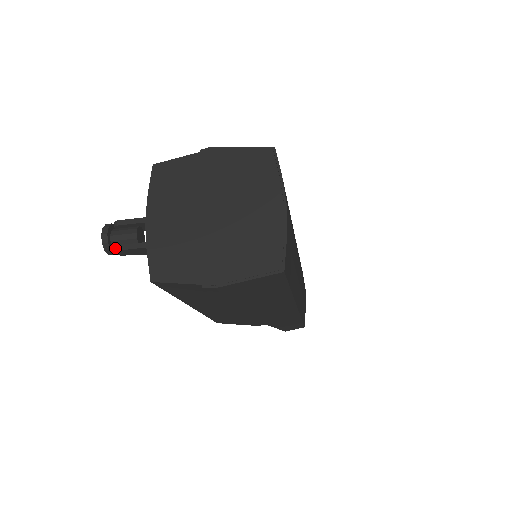
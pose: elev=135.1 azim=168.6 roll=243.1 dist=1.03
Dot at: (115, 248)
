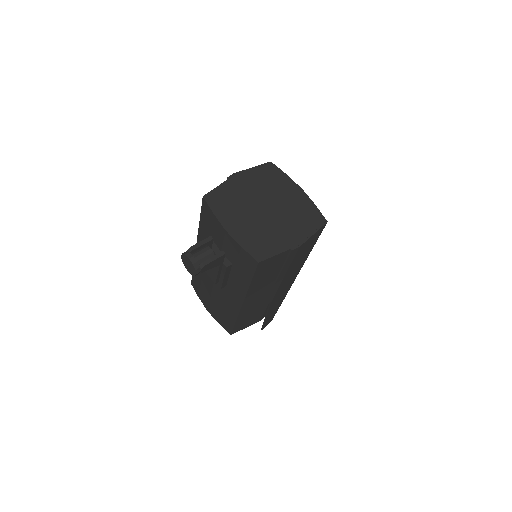
Dot at: (203, 264)
